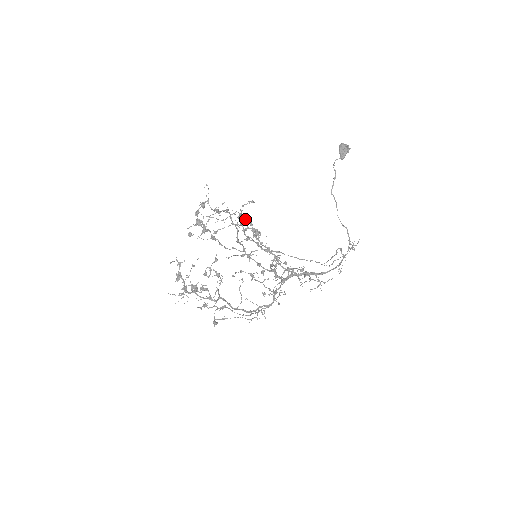
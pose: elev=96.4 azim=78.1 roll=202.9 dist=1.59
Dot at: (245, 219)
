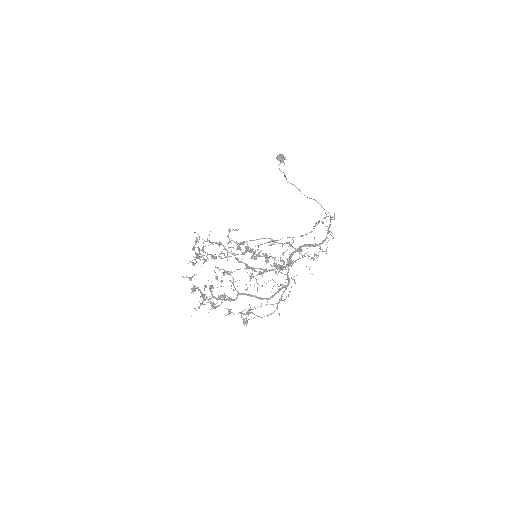
Dot at: occluded
